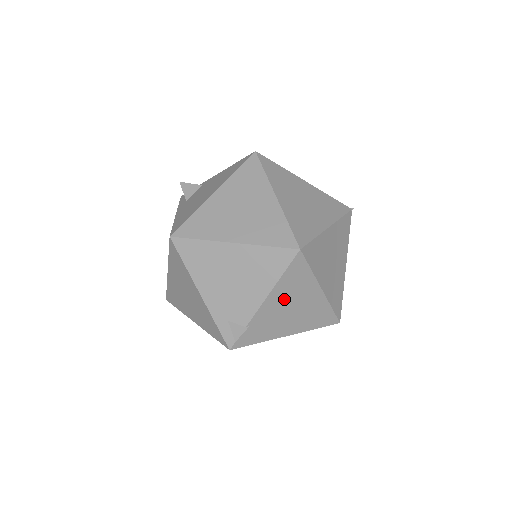
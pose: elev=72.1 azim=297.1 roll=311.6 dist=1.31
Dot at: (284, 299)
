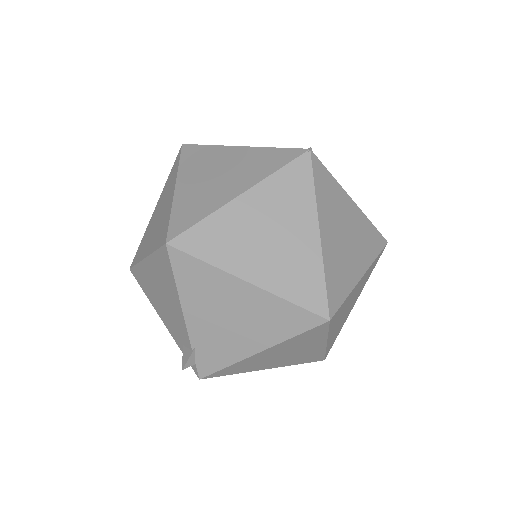
Dot at: (207, 307)
